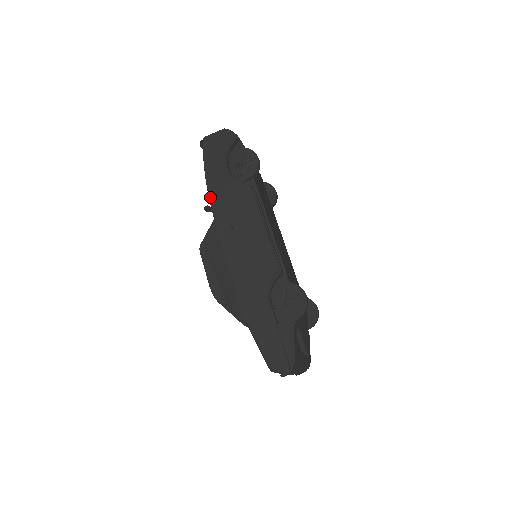
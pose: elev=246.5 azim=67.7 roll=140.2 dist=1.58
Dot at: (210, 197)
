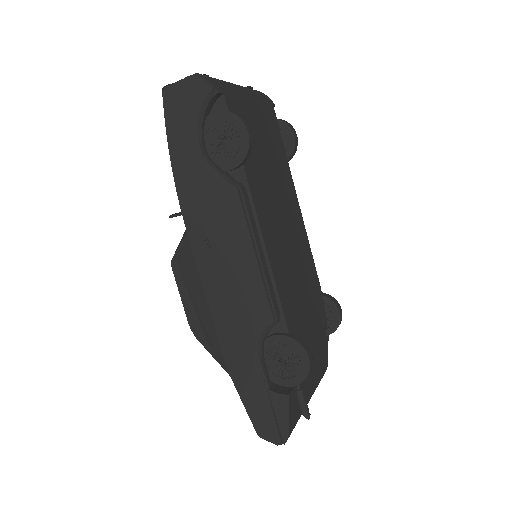
Dot at: (178, 195)
